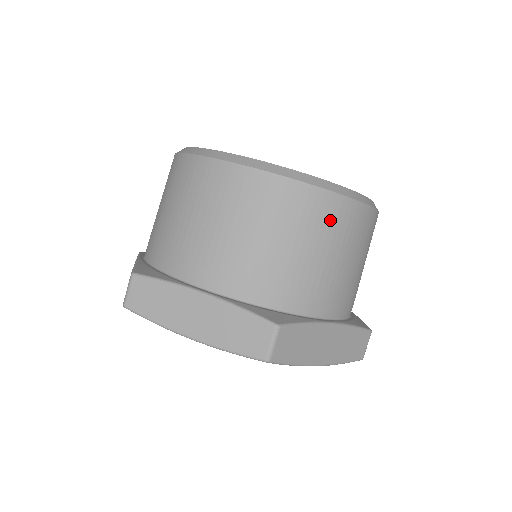
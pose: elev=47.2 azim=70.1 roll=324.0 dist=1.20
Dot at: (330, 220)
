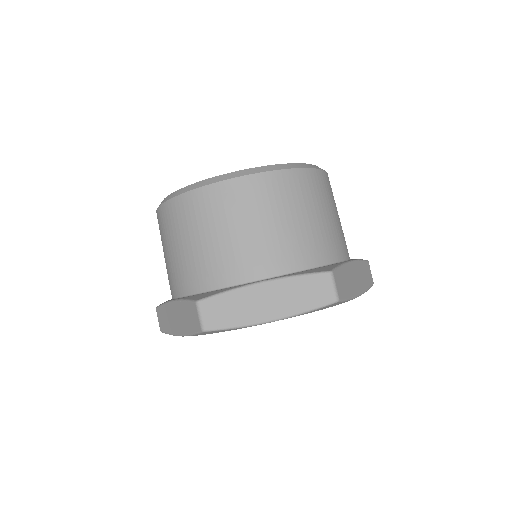
Dot at: (217, 205)
